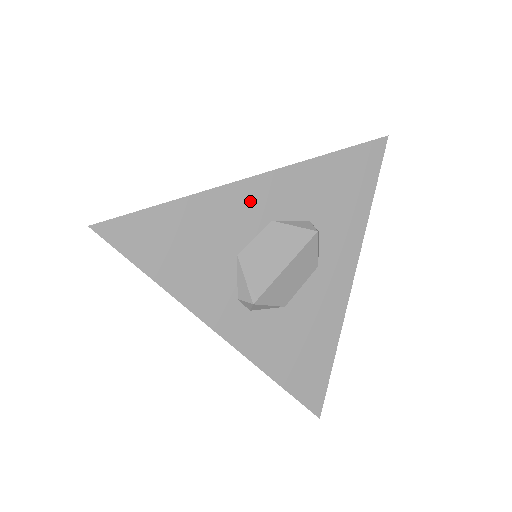
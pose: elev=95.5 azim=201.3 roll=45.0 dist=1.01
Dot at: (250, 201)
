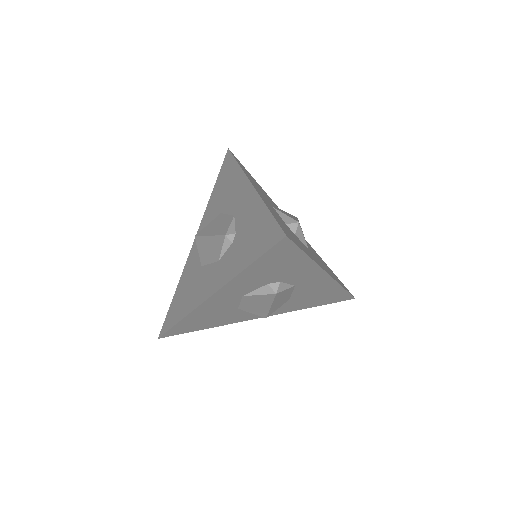
Dot at: (220, 301)
